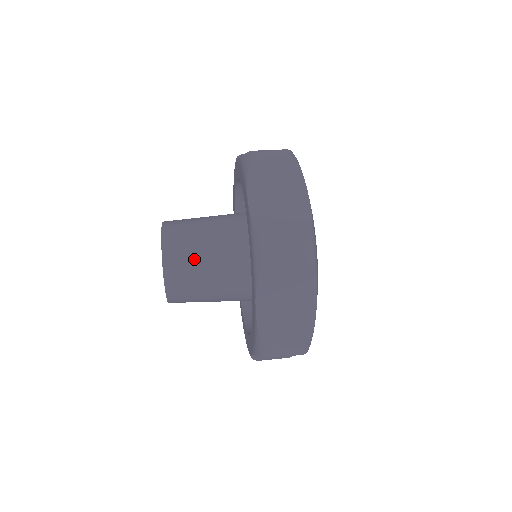
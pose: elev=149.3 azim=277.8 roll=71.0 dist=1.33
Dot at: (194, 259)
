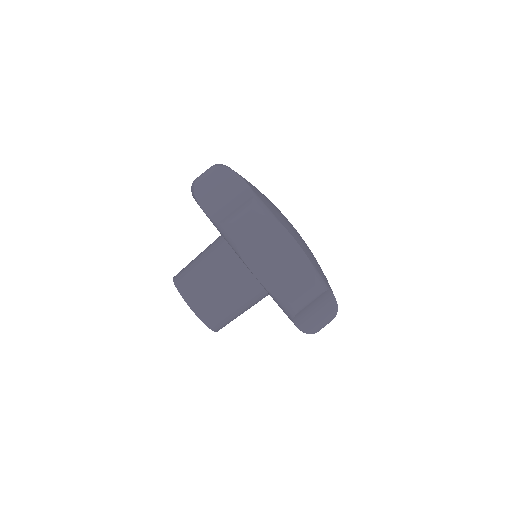
Dot at: occluded
